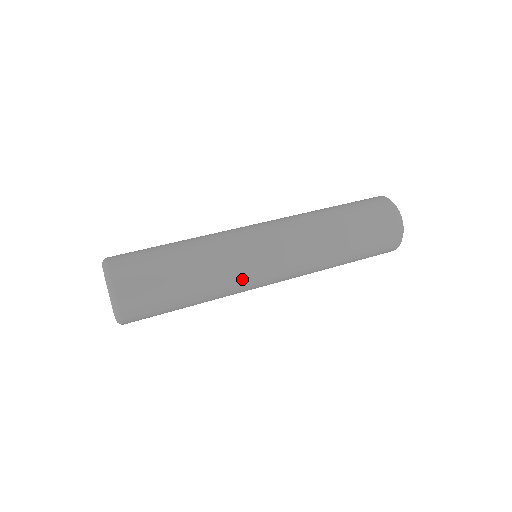
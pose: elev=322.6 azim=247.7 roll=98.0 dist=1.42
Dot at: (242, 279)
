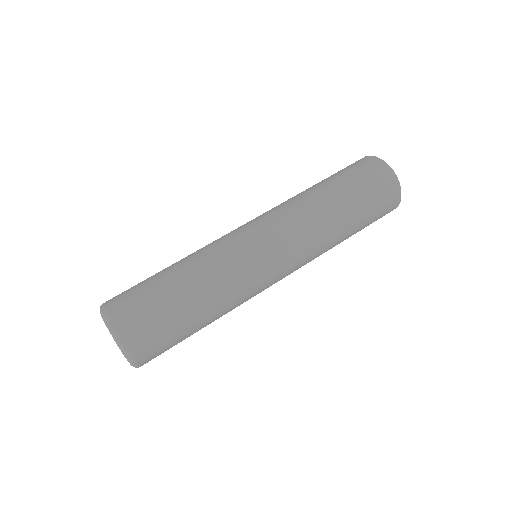
Dot at: occluded
